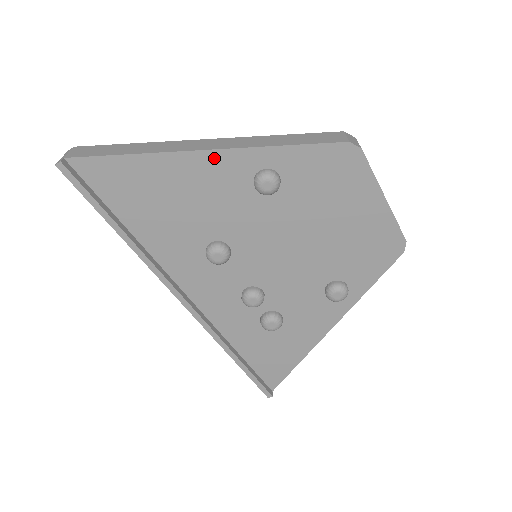
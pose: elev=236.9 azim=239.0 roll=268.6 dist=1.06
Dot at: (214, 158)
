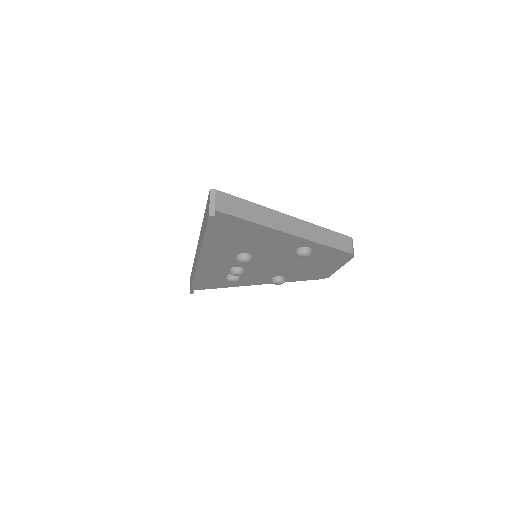
Dot at: (292, 238)
